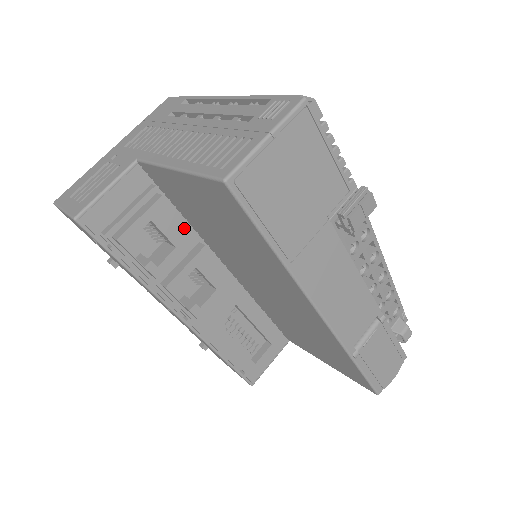
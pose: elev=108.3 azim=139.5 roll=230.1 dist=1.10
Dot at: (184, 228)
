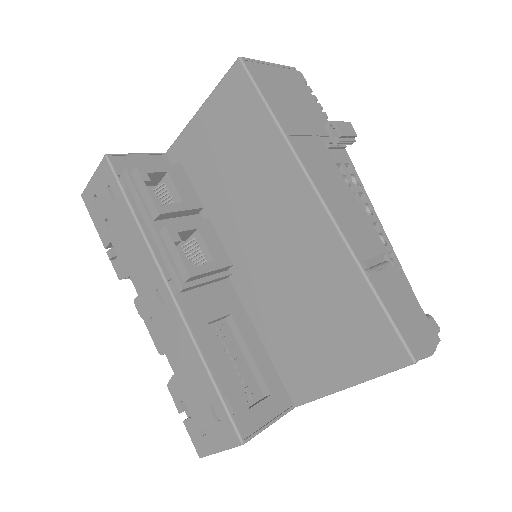
Dot at: (193, 194)
